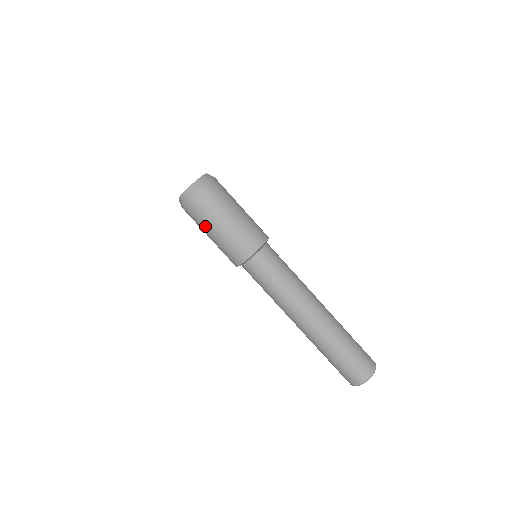
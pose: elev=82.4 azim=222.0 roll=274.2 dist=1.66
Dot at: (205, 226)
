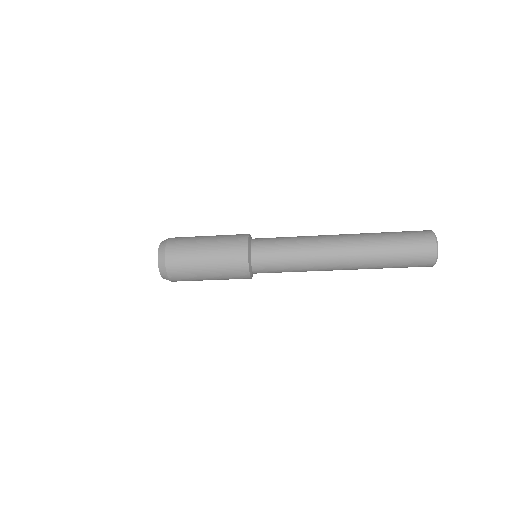
Dot at: occluded
